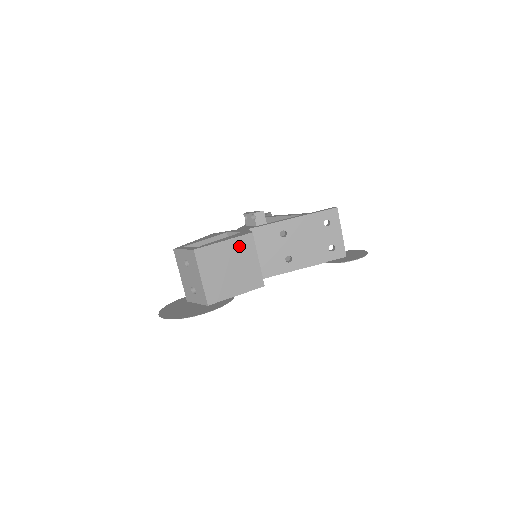
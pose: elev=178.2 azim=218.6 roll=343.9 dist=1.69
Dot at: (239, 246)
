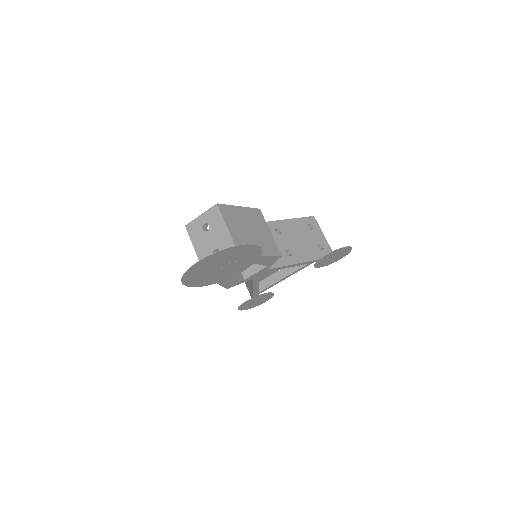
Dot at: (252, 215)
